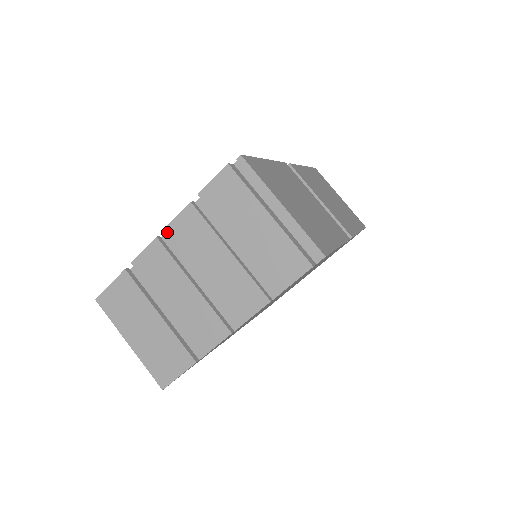
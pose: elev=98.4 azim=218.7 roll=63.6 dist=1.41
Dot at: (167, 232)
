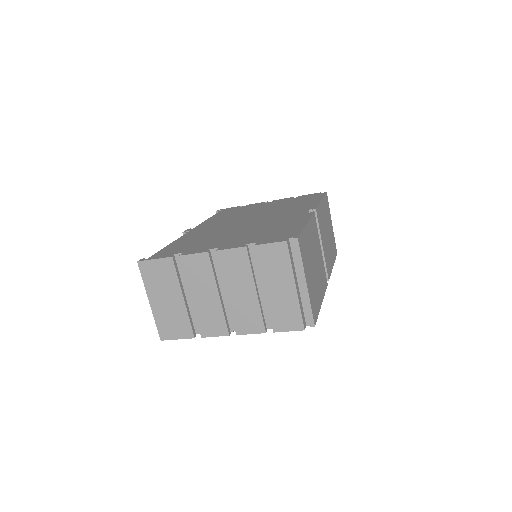
Dot at: (218, 254)
